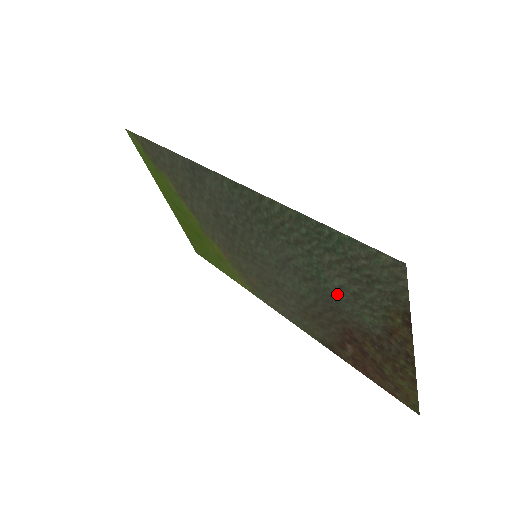
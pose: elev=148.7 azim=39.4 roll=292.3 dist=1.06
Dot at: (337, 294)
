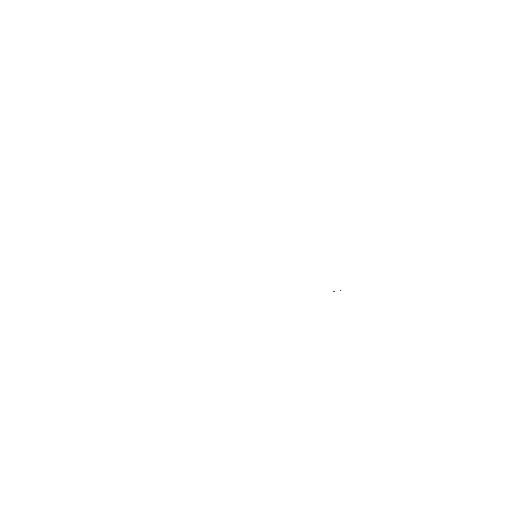
Dot at: occluded
